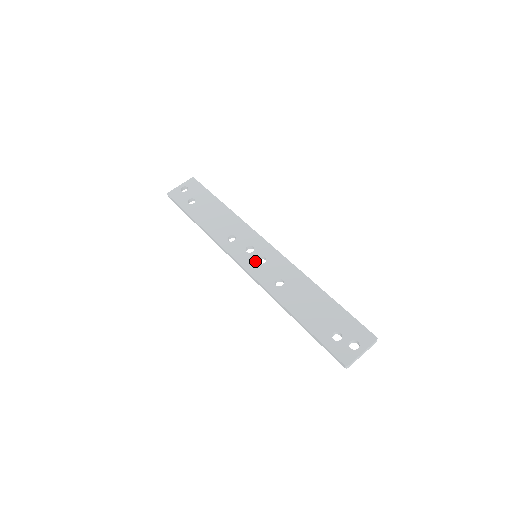
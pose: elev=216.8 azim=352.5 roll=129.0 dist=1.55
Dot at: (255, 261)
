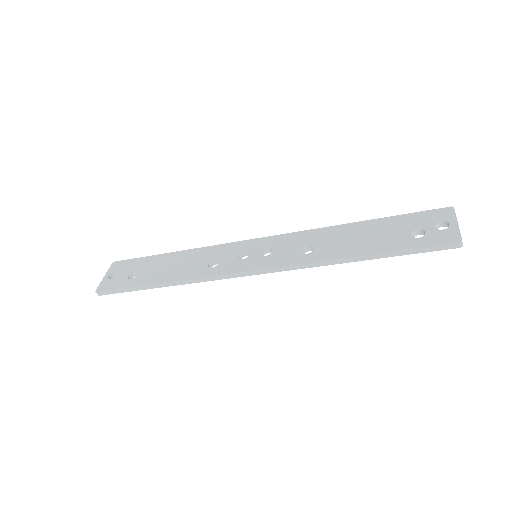
Dot at: (261, 257)
